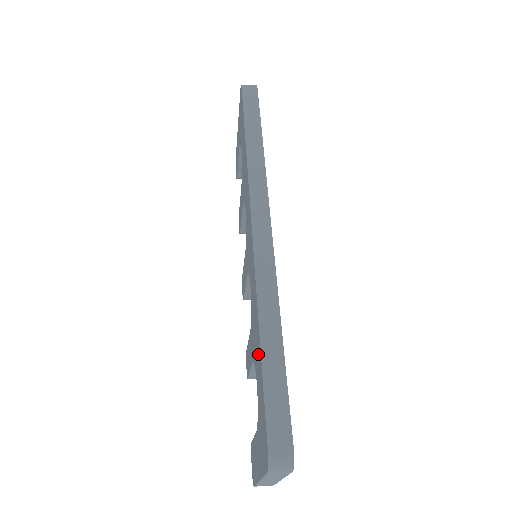
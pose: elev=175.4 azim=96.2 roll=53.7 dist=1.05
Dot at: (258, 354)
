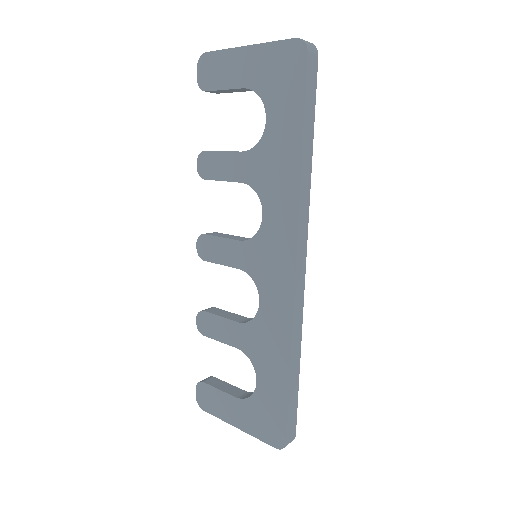
Dot at: (277, 374)
